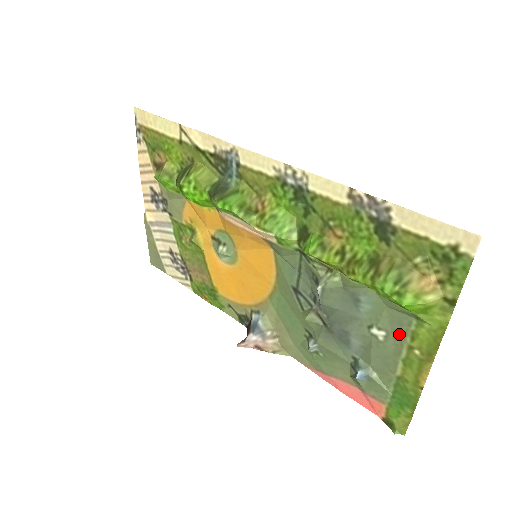
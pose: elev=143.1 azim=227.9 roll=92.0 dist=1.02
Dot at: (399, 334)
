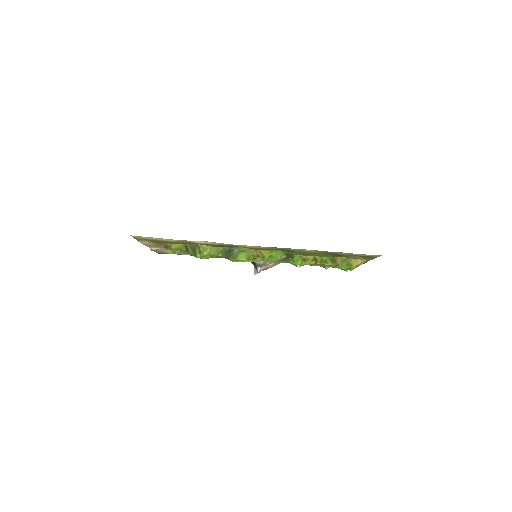
Dot at: occluded
